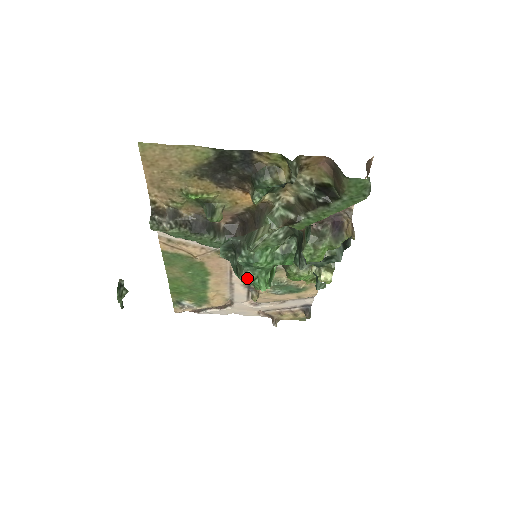
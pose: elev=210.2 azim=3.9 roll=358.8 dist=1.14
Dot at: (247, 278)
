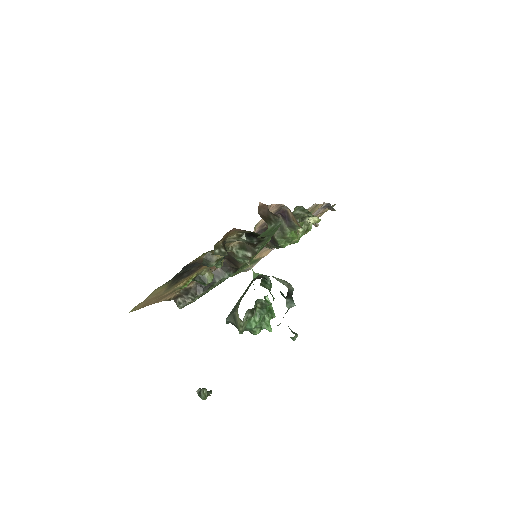
Dot at: (256, 332)
